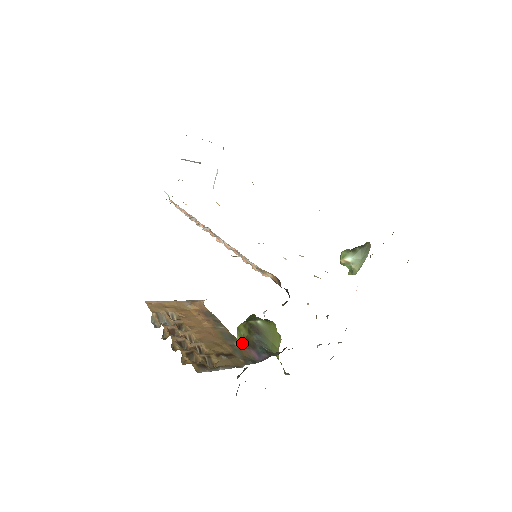
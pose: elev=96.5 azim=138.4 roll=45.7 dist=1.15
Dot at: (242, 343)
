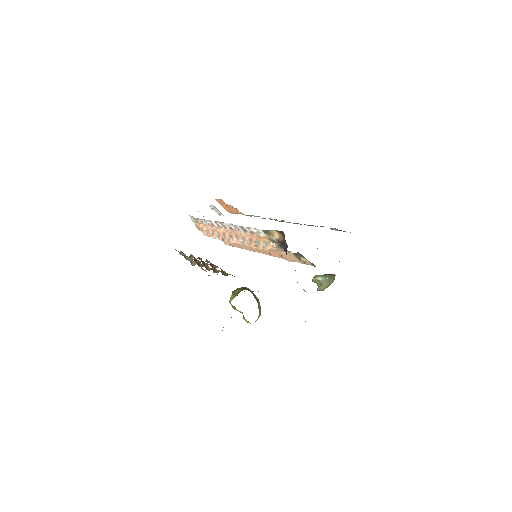
Dot at: occluded
